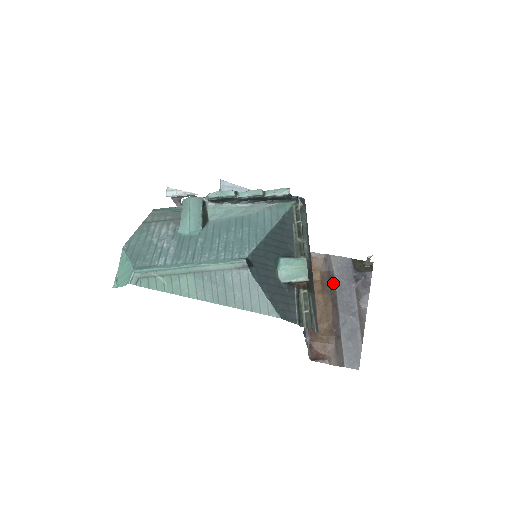
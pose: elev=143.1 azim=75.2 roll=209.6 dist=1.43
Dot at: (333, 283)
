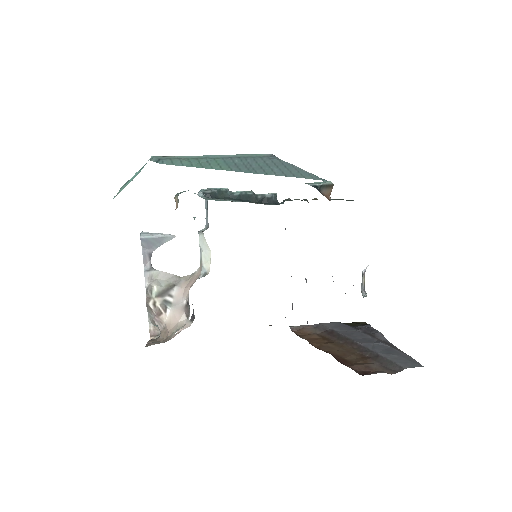
Dot at: (337, 334)
